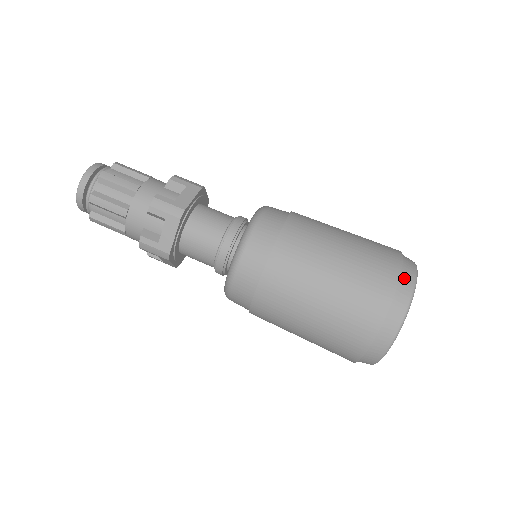
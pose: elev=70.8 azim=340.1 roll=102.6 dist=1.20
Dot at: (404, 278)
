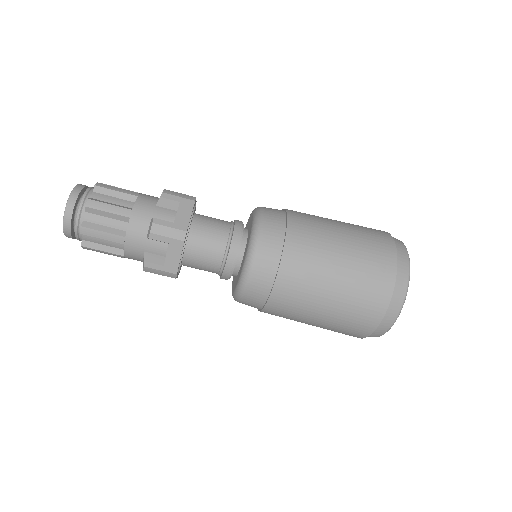
Dot at: (400, 266)
